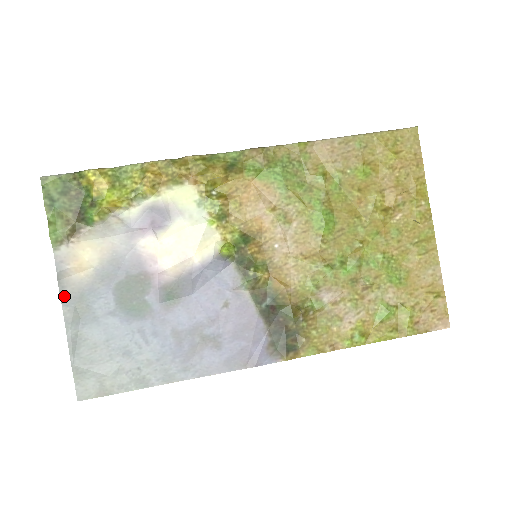
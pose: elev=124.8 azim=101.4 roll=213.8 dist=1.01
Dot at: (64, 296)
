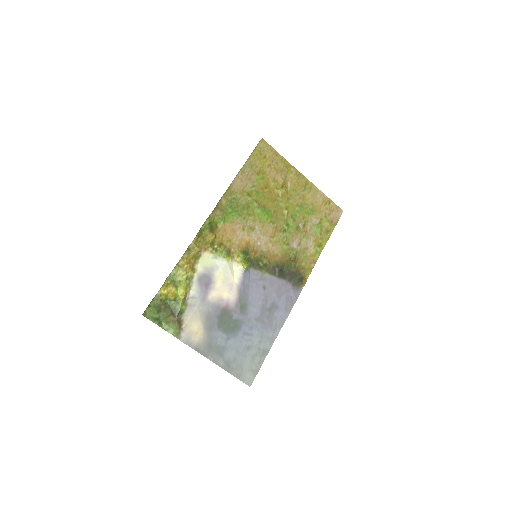
Dot at: (203, 353)
